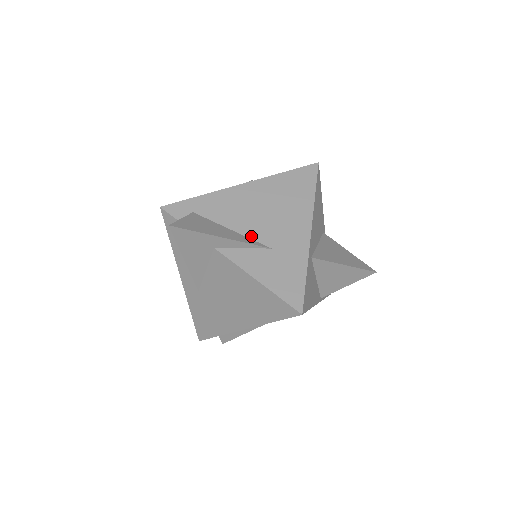
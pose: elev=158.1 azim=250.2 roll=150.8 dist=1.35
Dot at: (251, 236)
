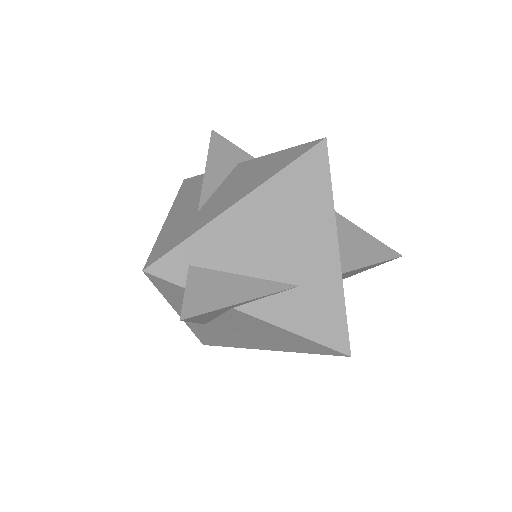
Dot at: (271, 277)
